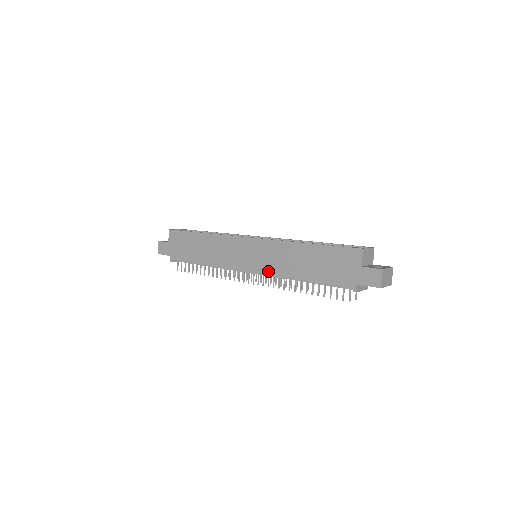
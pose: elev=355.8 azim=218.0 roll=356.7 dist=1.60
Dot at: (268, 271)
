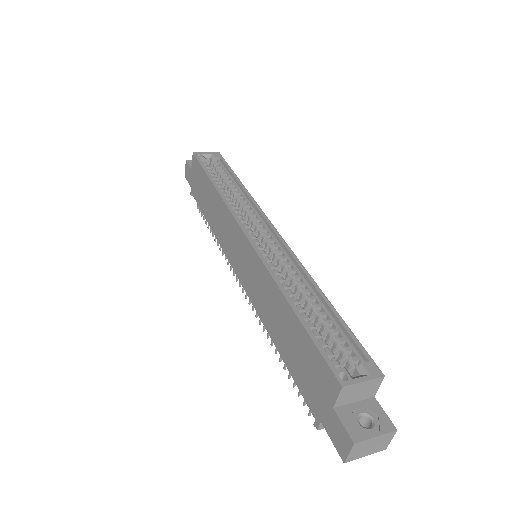
Dot at: (250, 296)
